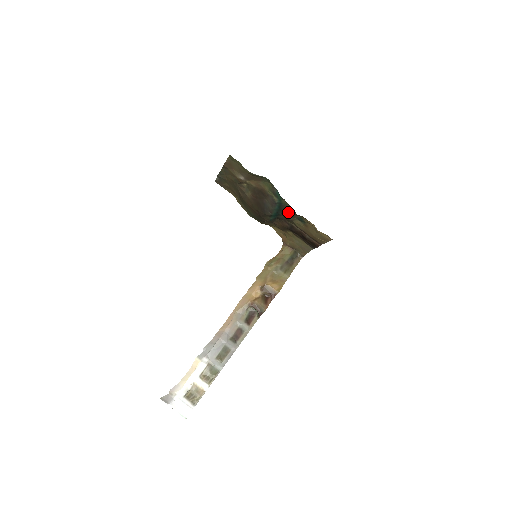
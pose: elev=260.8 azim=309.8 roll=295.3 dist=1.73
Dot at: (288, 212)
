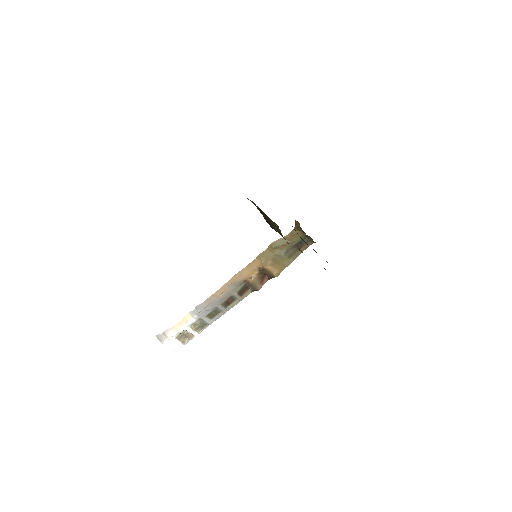
Dot at: occluded
